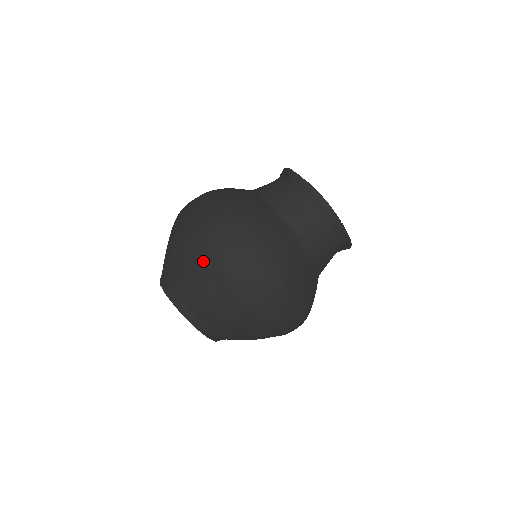
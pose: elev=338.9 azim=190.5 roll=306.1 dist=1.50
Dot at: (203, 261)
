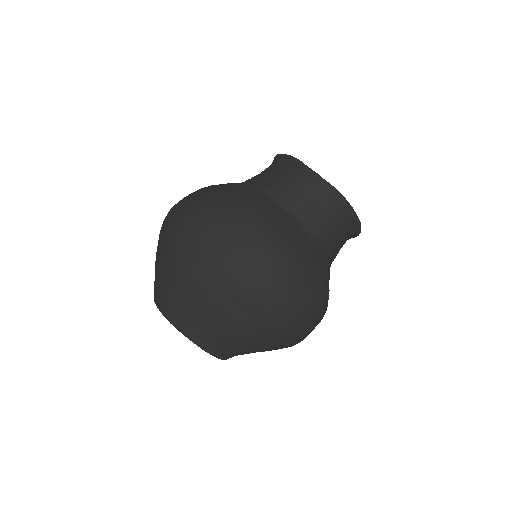
Dot at: (240, 302)
